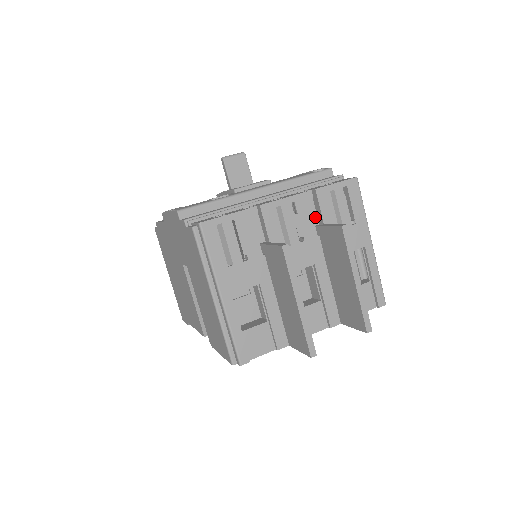
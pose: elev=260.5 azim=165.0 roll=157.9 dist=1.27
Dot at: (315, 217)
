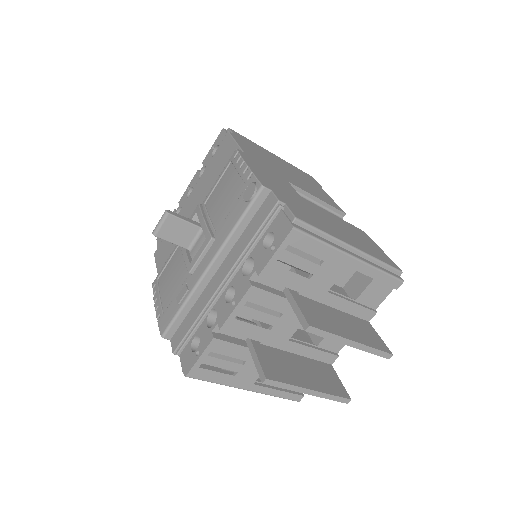
Dot at: occluded
